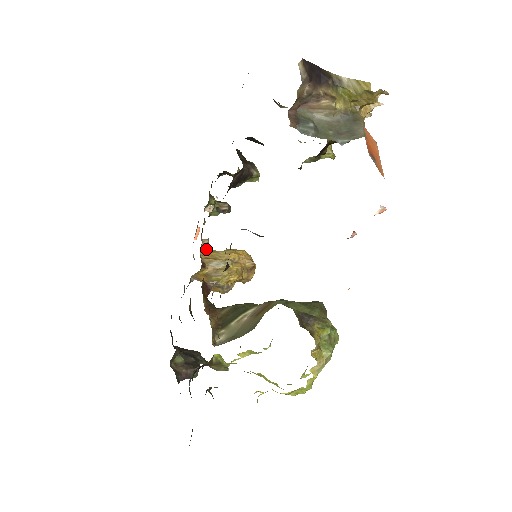
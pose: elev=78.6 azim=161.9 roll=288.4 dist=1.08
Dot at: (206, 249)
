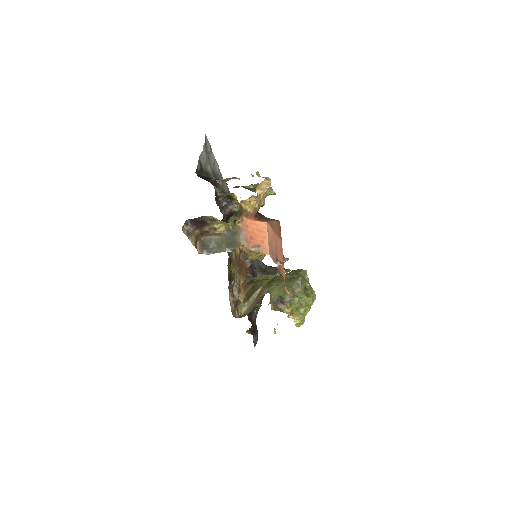
Dot at: occluded
